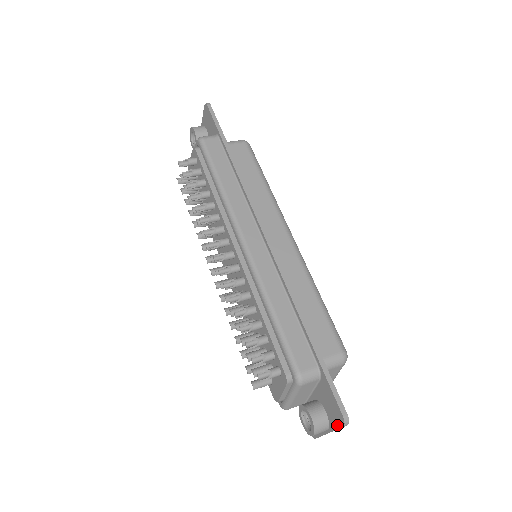
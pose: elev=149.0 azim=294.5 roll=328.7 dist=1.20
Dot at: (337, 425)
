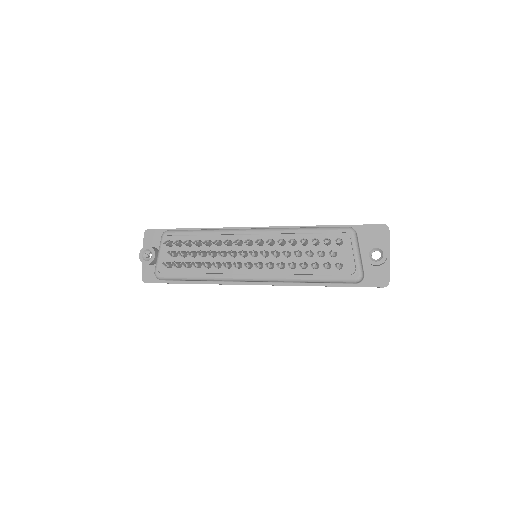
Dot at: (387, 237)
